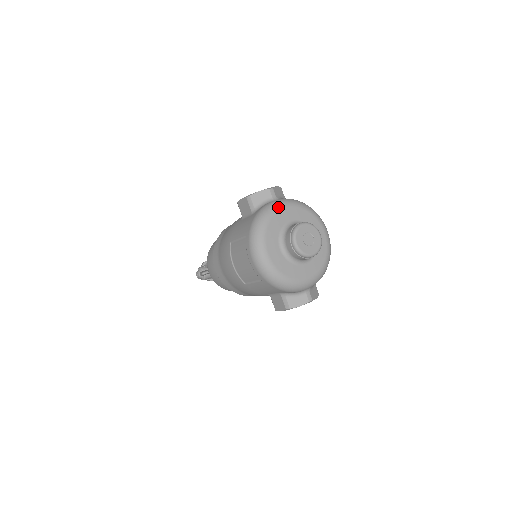
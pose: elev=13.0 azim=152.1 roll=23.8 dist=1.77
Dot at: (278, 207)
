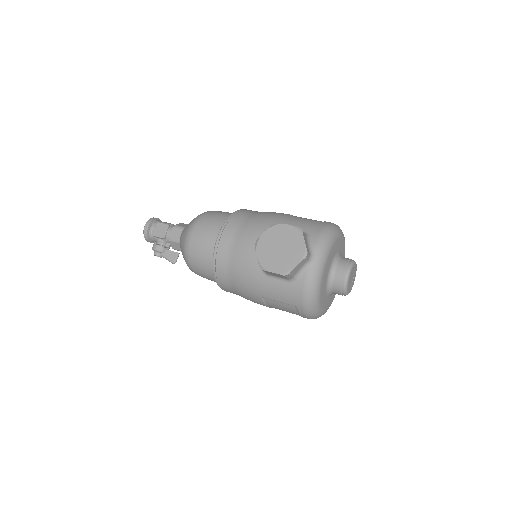
Dot at: (322, 271)
